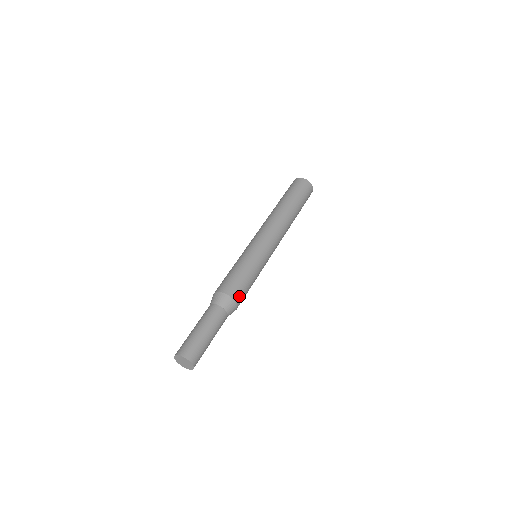
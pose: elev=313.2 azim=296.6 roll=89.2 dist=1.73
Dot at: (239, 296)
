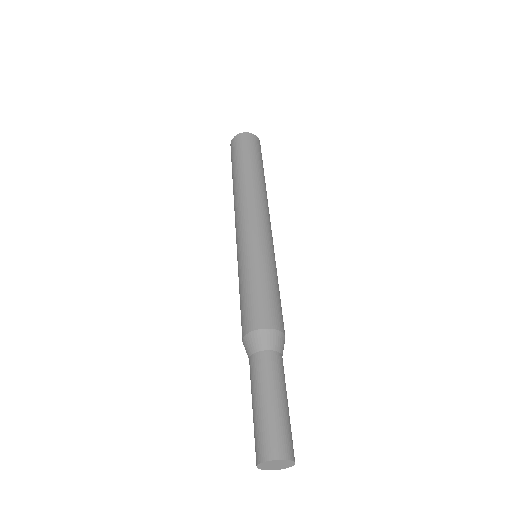
Dot at: (281, 321)
